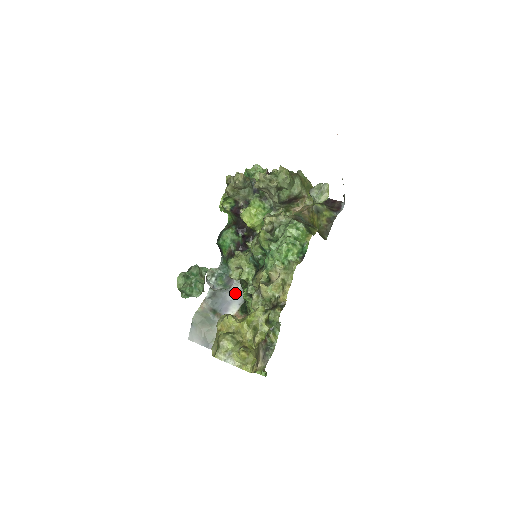
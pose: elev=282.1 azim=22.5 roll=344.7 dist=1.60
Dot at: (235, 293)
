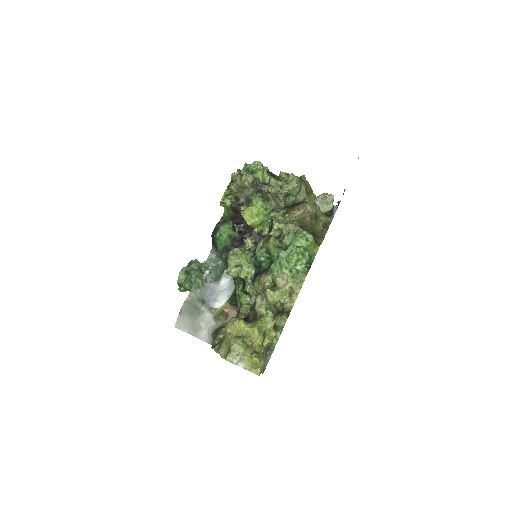
Dot at: (224, 285)
